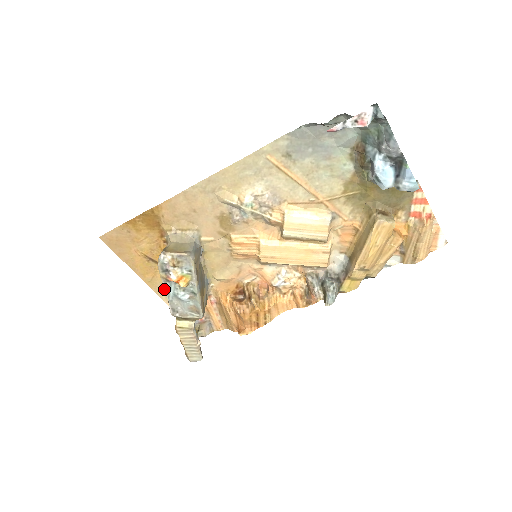
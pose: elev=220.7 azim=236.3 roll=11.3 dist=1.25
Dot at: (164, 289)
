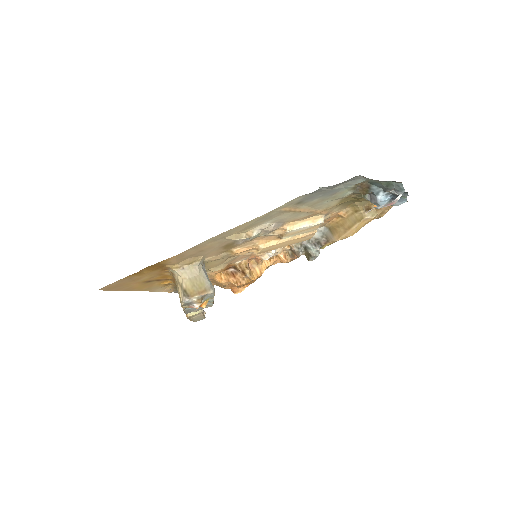
Dot at: (183, 310)
